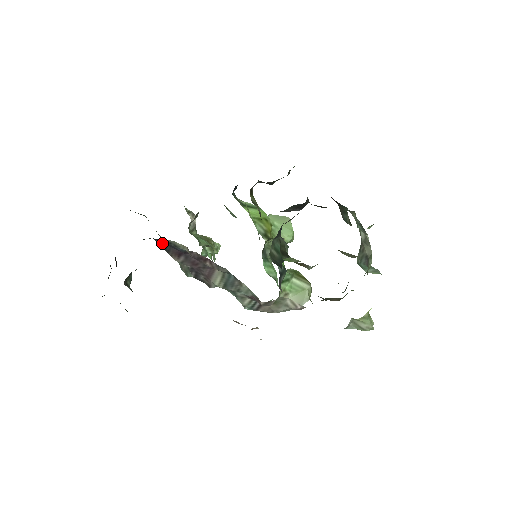
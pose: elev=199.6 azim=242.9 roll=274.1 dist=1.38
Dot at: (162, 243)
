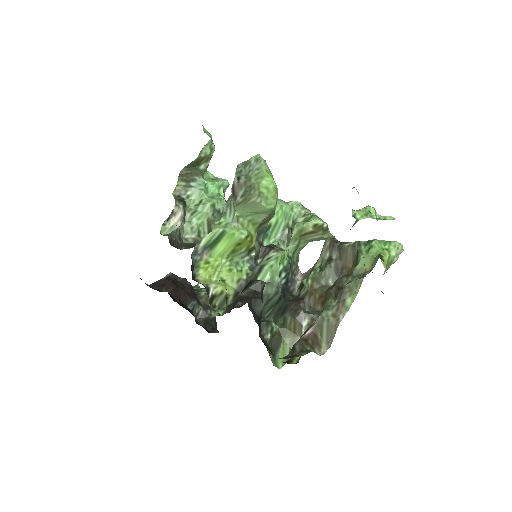
Dot at: occluded
